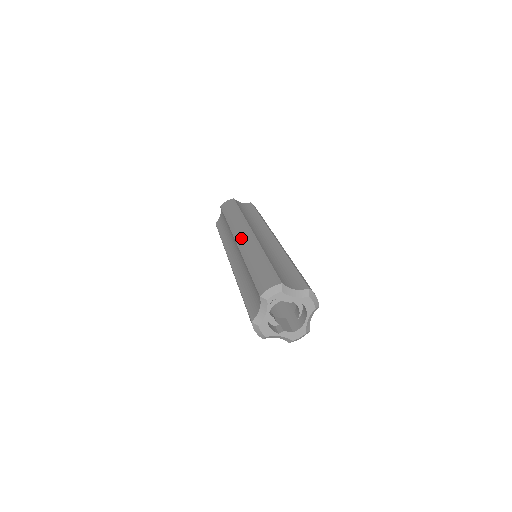
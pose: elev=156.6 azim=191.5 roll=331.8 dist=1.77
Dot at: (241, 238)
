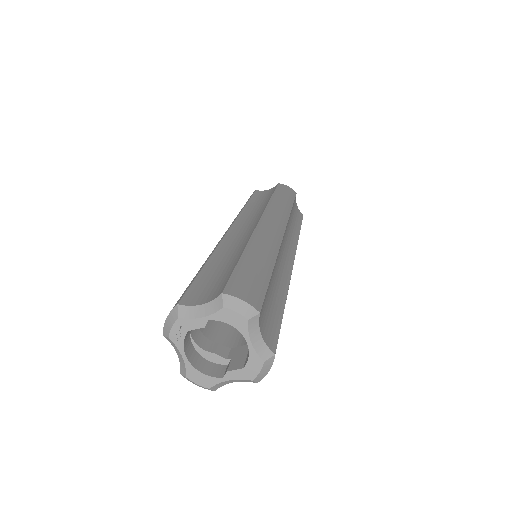
Dot at: occluded
